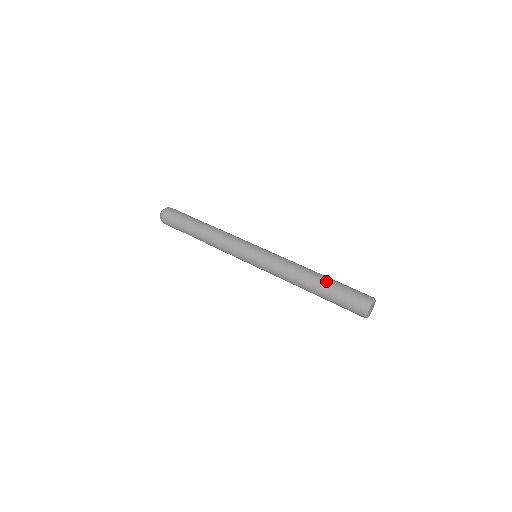
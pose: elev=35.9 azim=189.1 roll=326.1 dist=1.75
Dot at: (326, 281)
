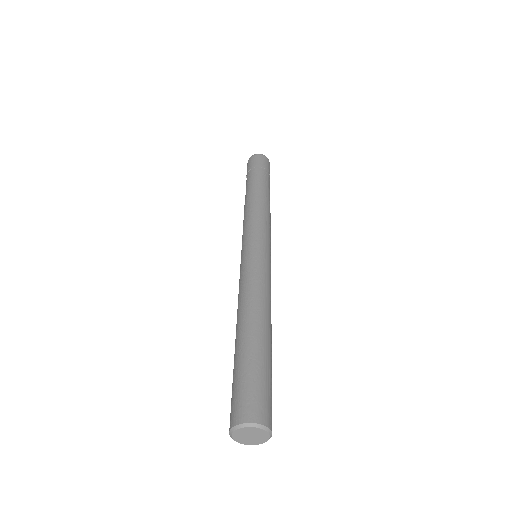
Dot at: (243, 344)
